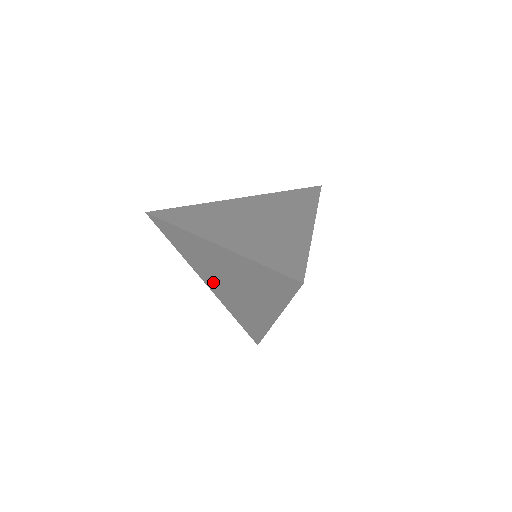
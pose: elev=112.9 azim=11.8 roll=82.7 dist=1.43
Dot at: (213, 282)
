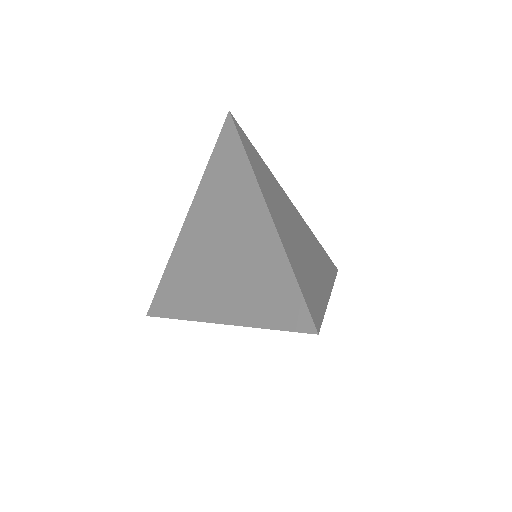
Dot at: occluded
